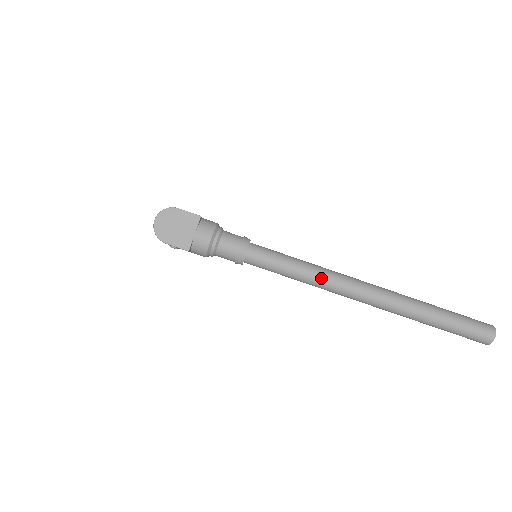
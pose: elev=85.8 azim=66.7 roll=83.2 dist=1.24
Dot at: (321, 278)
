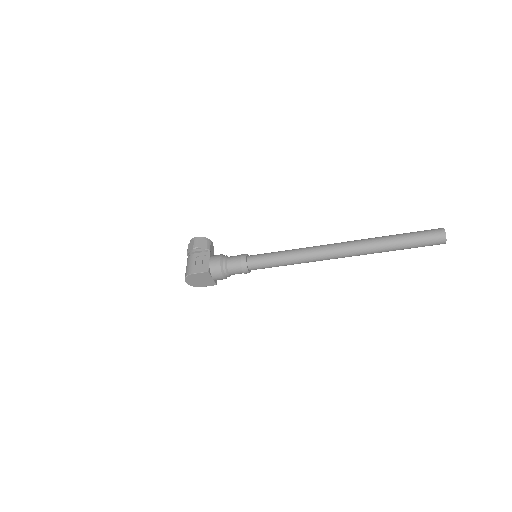
Dot at: (303, 262)
